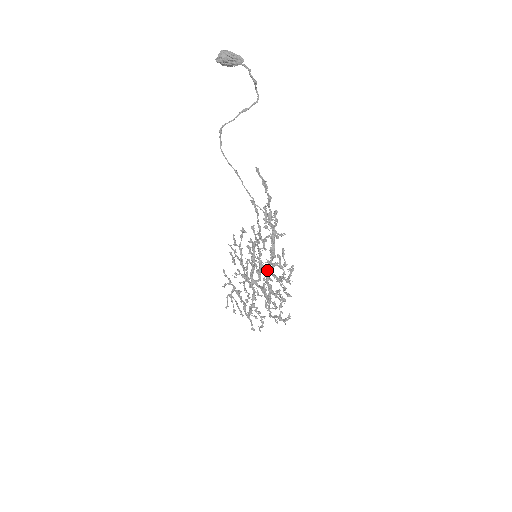
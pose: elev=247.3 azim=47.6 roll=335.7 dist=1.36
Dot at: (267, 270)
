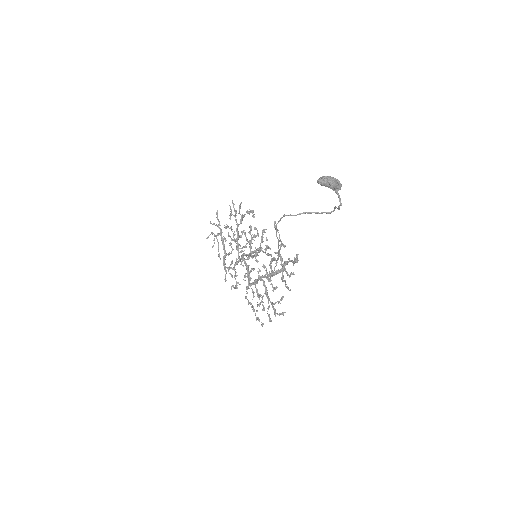
Dot at: (261, 278)
